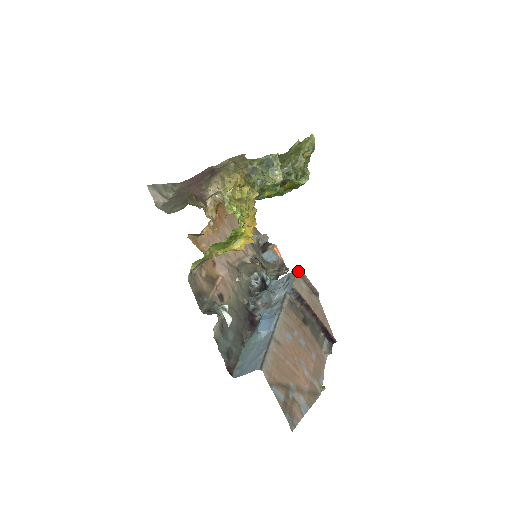
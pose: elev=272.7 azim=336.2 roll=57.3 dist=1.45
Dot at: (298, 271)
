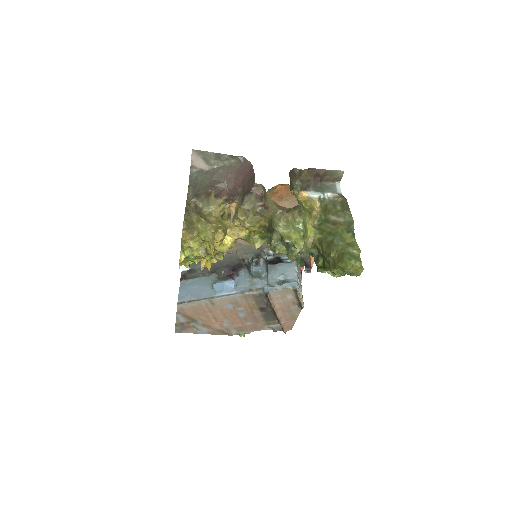
Dot at: (295, 288)
